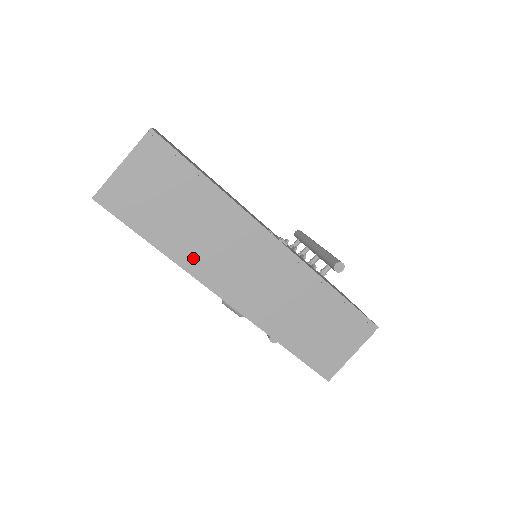
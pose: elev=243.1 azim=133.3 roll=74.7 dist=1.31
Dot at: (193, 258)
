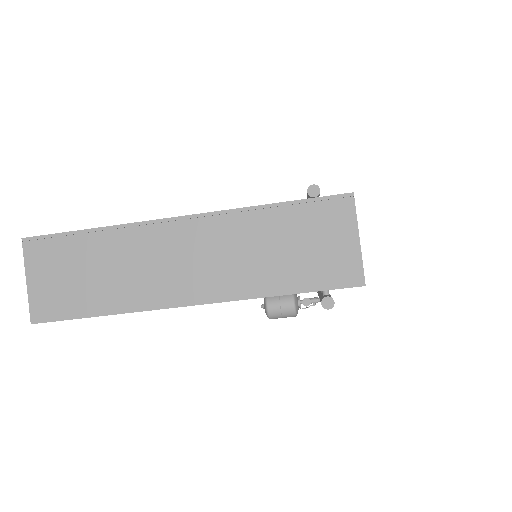
Dot at: (135, 296)
